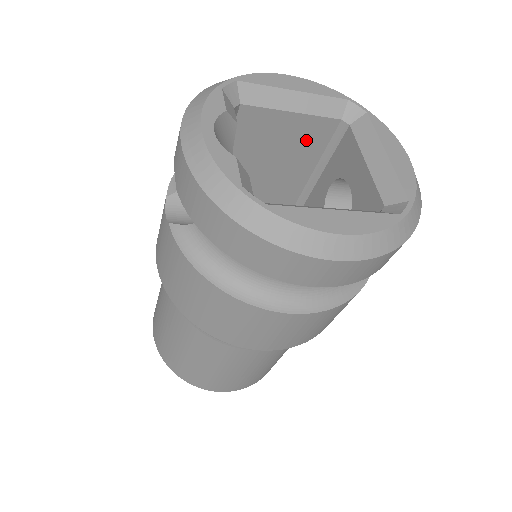
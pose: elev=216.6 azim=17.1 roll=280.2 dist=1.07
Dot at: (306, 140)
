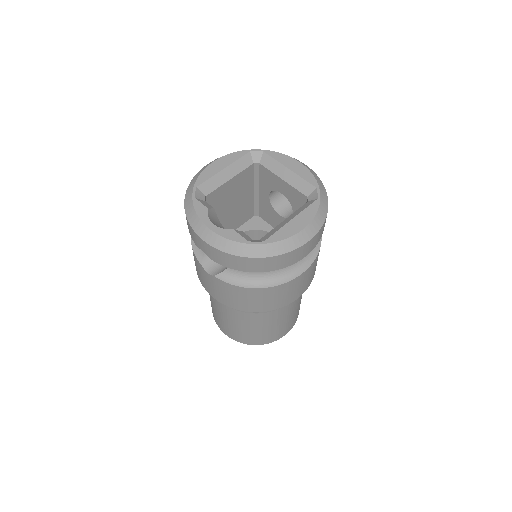
Dot at: (242, 184)
